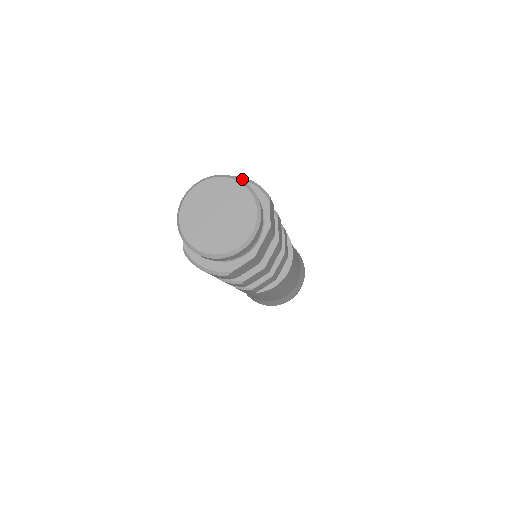
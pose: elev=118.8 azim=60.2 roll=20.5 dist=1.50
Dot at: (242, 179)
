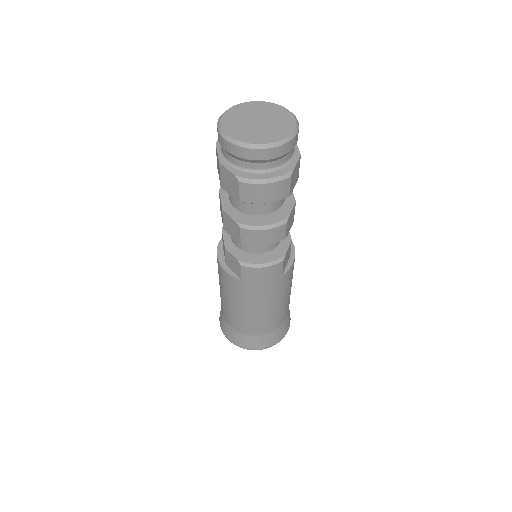
Dot at: occluded
